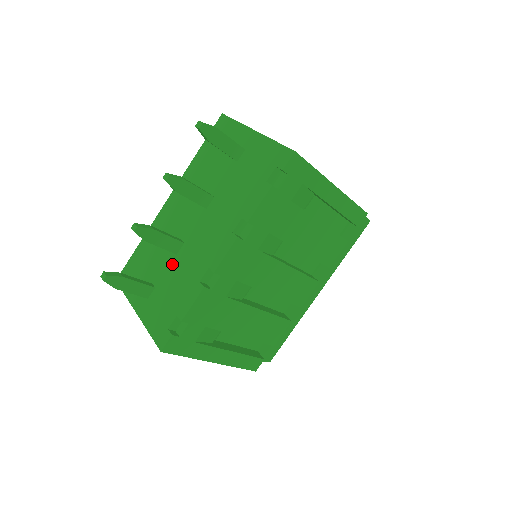
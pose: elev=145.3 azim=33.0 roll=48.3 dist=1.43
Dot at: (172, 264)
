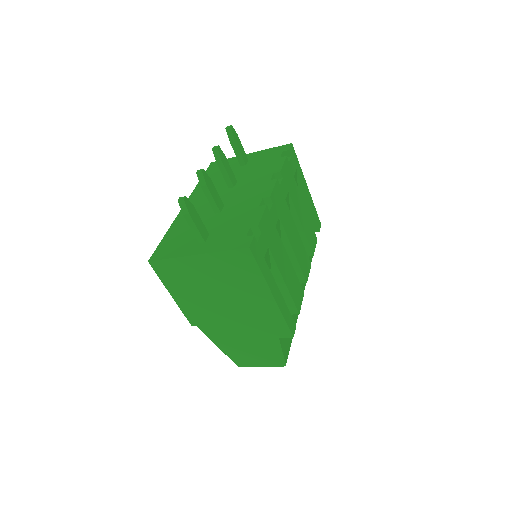
Dot at: (220, 217)
